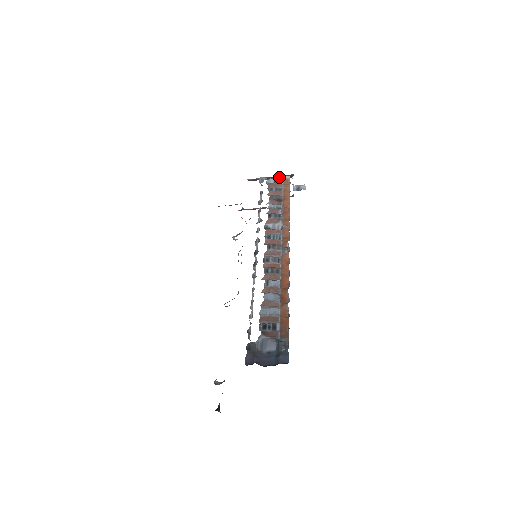
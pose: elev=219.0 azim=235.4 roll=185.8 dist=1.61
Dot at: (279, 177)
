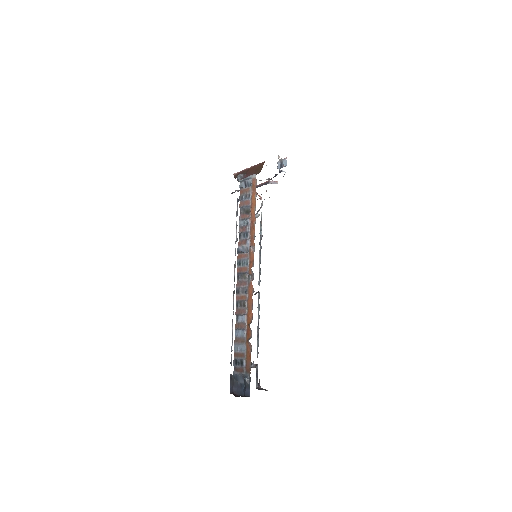
Dot at: (248, 177)
